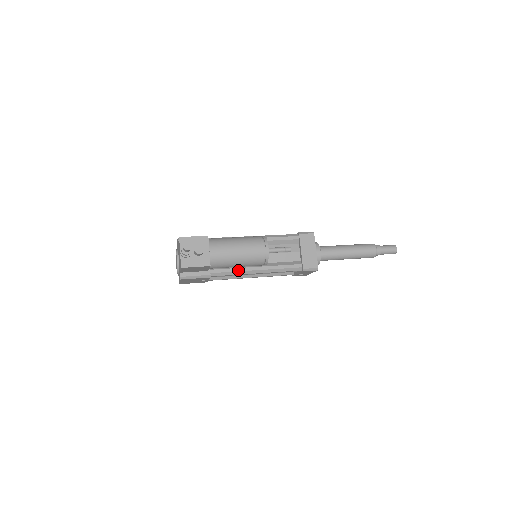
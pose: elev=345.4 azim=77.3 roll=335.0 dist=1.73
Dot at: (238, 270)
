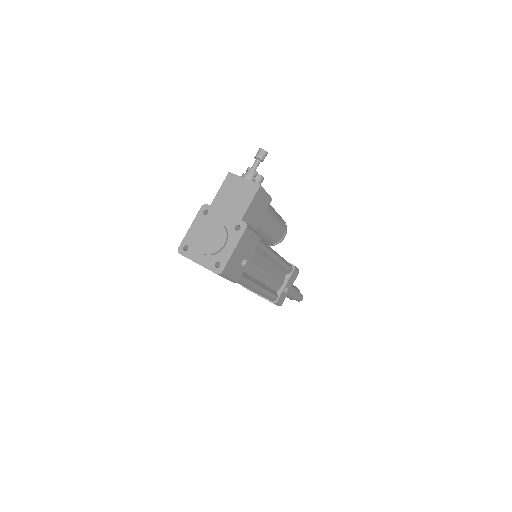
Dot at: (268, 245)
